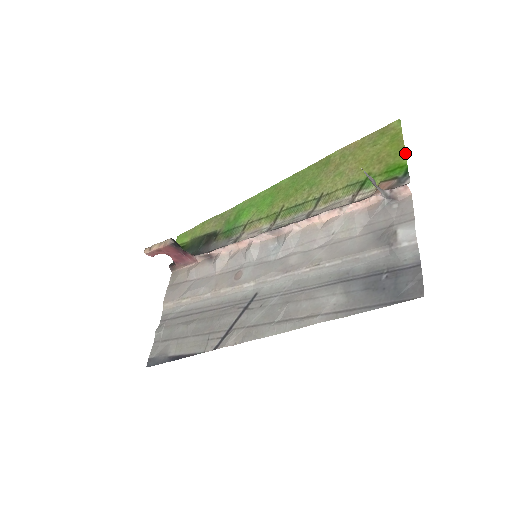
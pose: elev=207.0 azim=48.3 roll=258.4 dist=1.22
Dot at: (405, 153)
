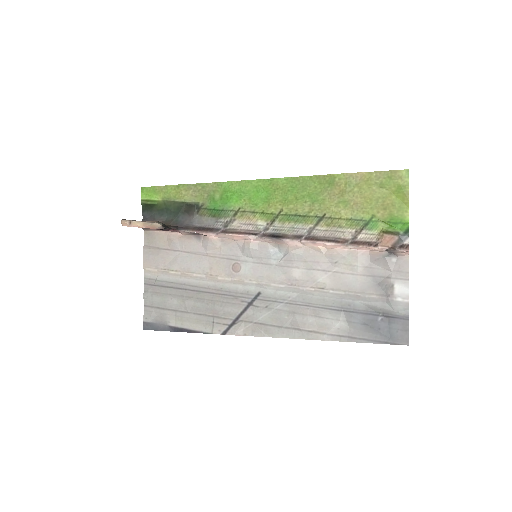
Dot at: (408, 211)
